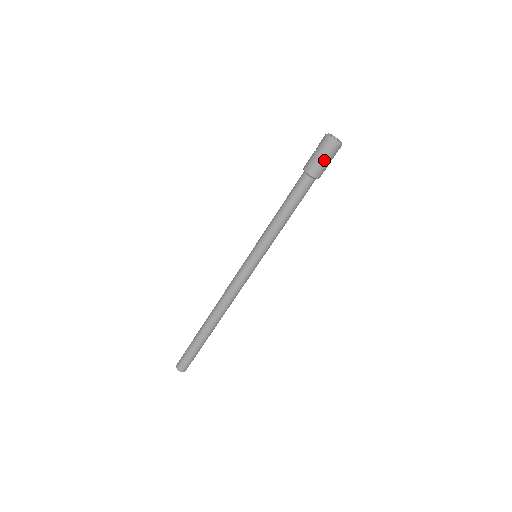
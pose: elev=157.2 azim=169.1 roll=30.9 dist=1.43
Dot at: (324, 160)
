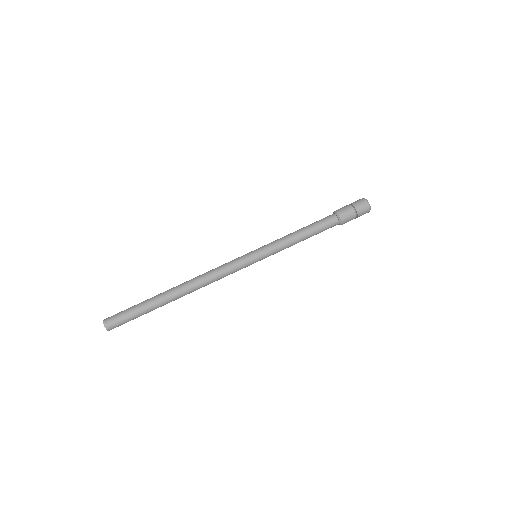
Dot at: (354, 211)
